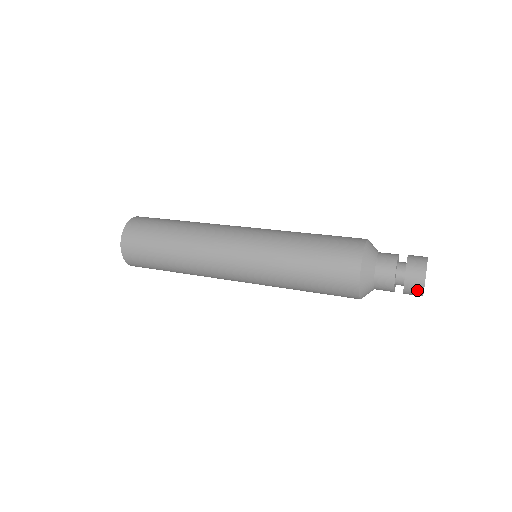
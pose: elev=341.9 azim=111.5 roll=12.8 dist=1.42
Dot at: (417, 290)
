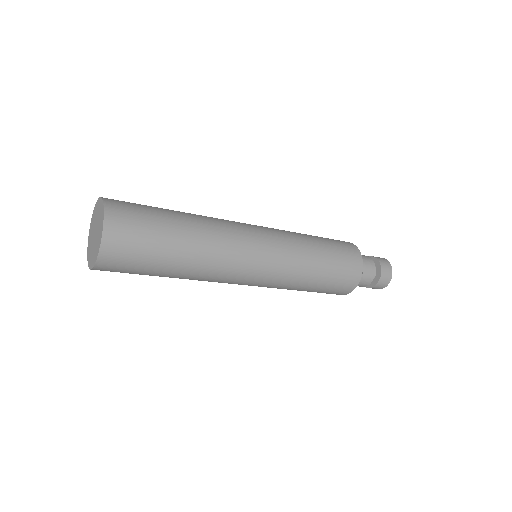
Dot at: (386, 262)
